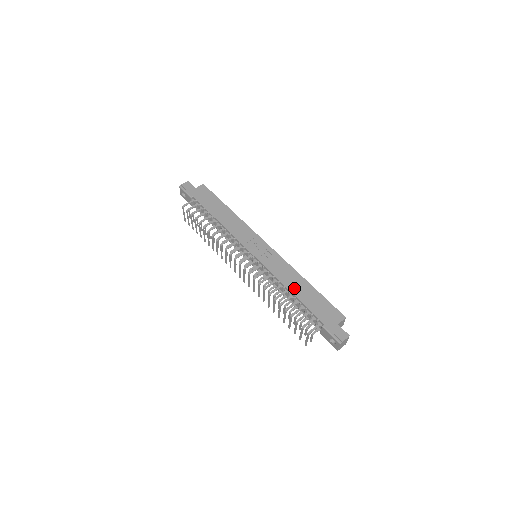
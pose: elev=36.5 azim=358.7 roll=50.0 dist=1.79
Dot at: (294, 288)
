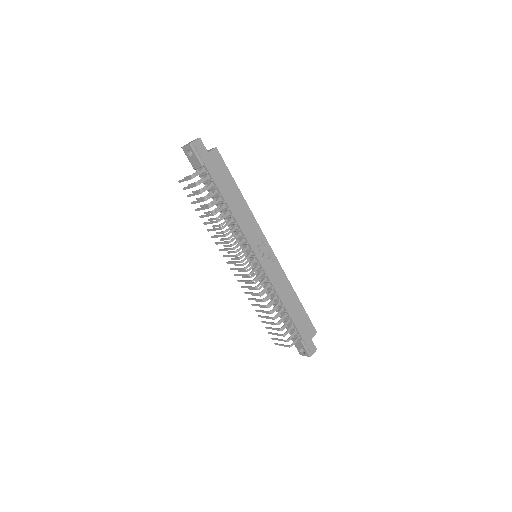
Dot at: (287, 302)
